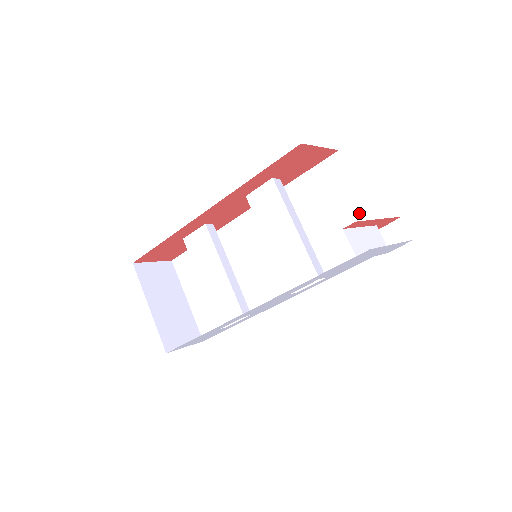
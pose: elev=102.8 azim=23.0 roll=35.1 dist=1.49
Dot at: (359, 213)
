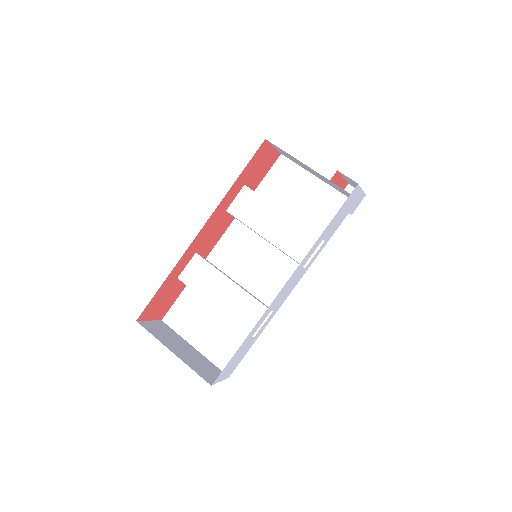
Dot at: (320, 189)
